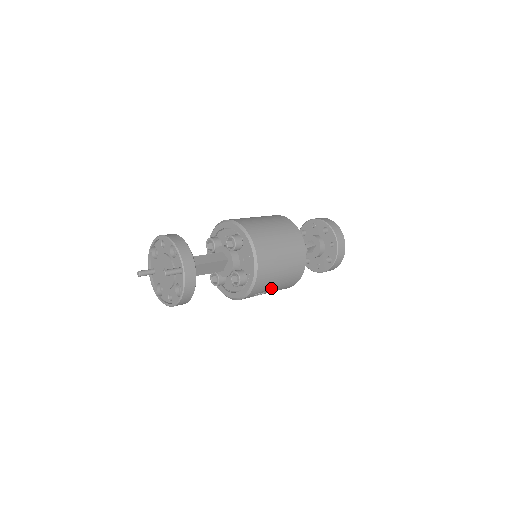
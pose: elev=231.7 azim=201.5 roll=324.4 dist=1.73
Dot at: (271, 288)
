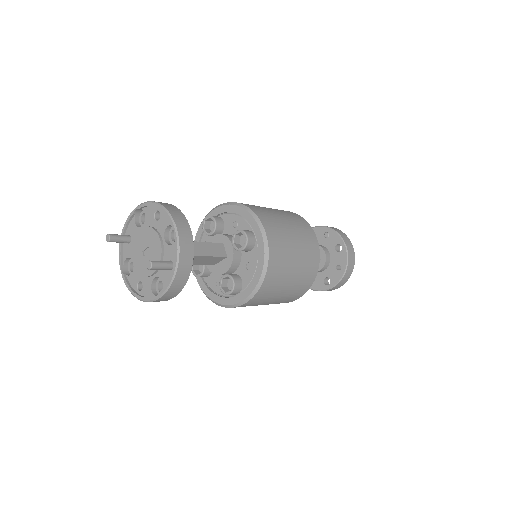
Dot at: (260, 304)
